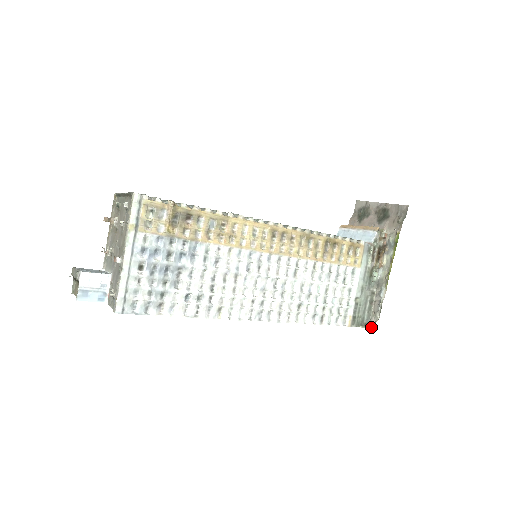
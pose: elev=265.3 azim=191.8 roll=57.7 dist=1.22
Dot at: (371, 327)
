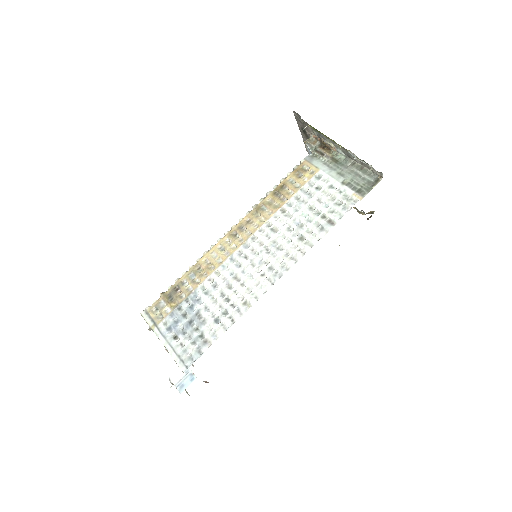
Dot at: (381, 177)
